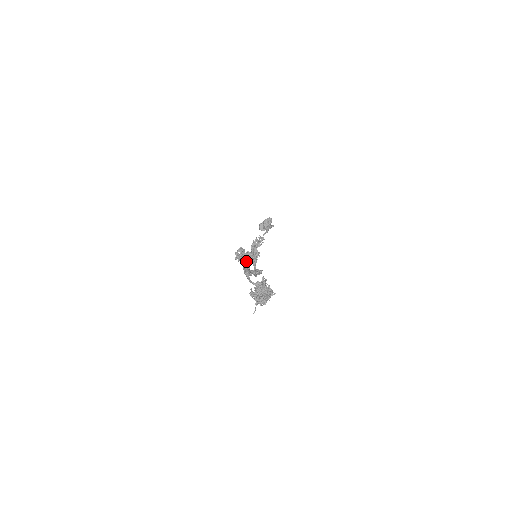
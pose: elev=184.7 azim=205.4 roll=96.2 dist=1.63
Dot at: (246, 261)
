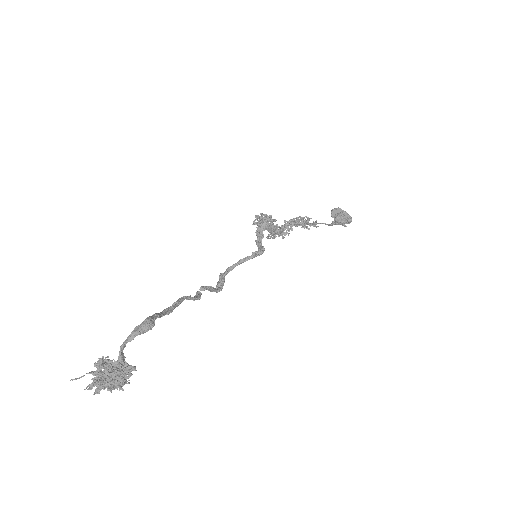
Dot at: occluded
